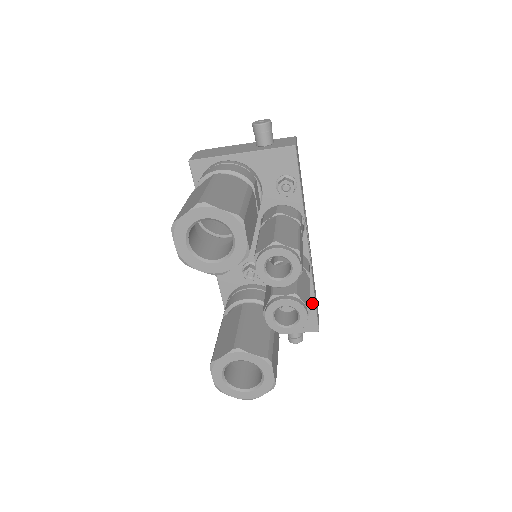
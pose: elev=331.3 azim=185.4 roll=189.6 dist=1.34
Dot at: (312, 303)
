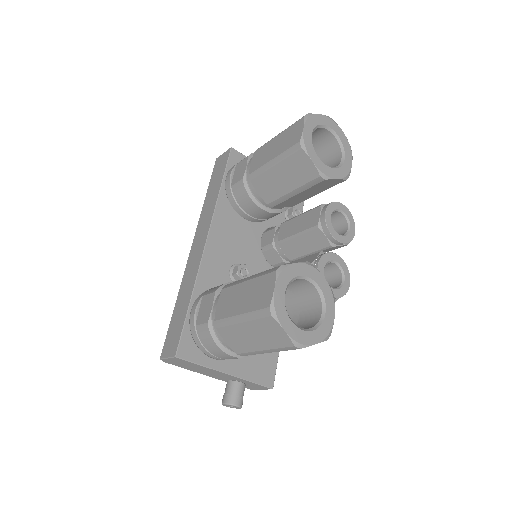
Dot at: occluded
